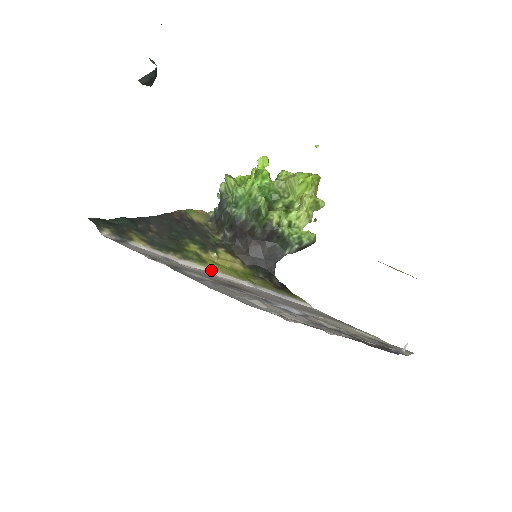
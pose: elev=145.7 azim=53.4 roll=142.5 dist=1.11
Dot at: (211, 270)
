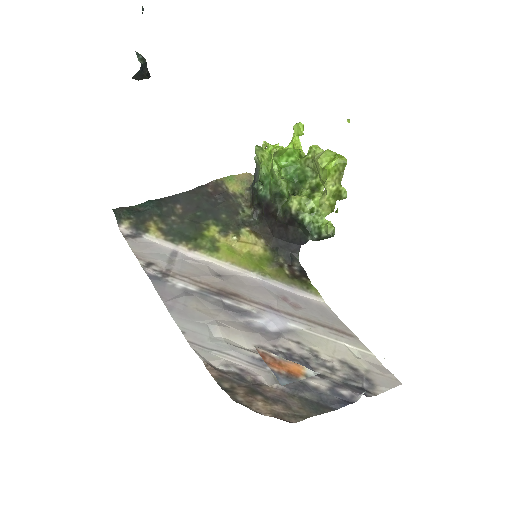
Dot at: (219, 261)
